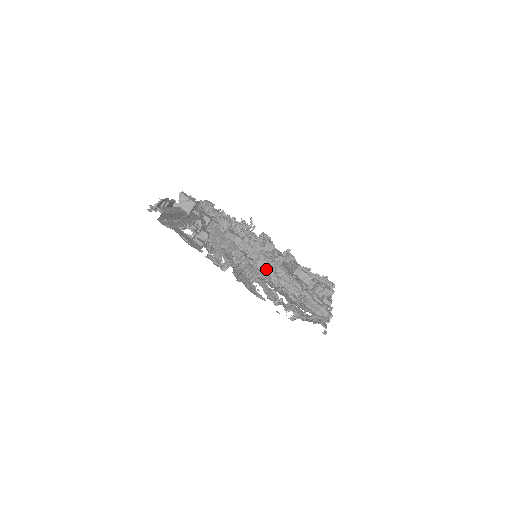
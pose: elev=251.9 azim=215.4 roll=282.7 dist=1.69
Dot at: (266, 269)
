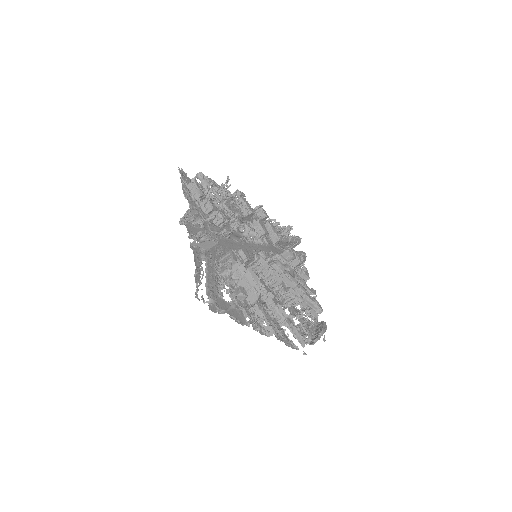
Dot at: (278, 288)
